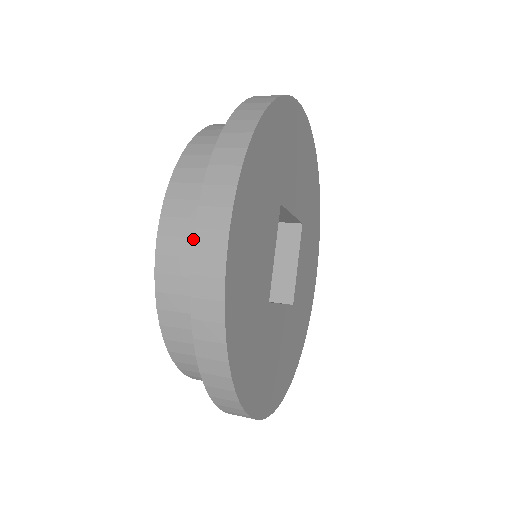
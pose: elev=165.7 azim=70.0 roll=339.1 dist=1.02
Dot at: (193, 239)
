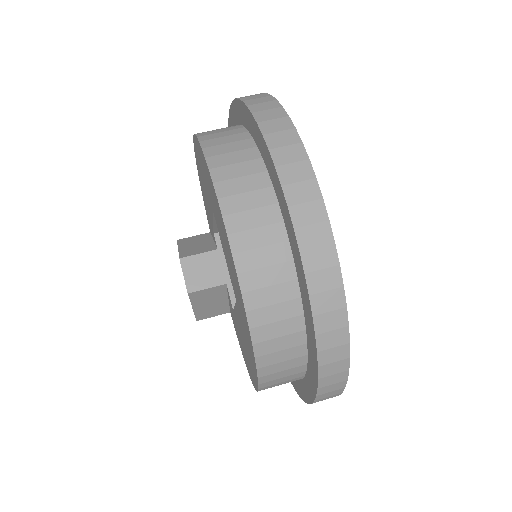
Dot at: (290, 217)
